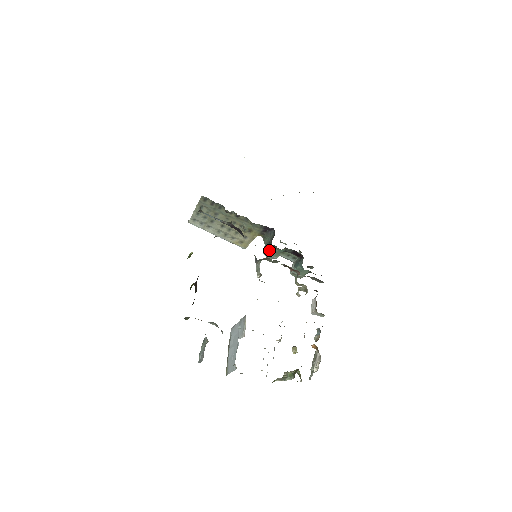
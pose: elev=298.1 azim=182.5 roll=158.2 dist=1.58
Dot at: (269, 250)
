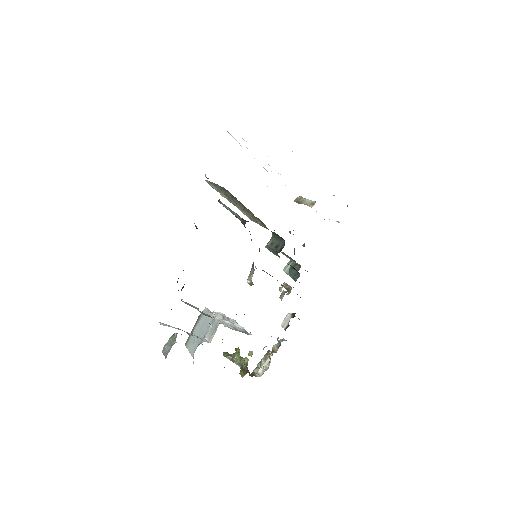
Dot at: (272, 251)
